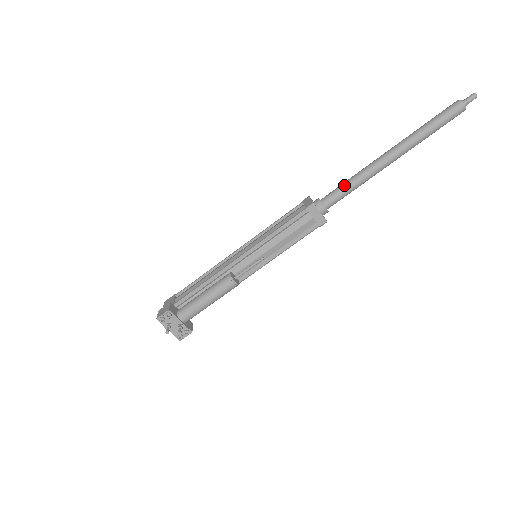
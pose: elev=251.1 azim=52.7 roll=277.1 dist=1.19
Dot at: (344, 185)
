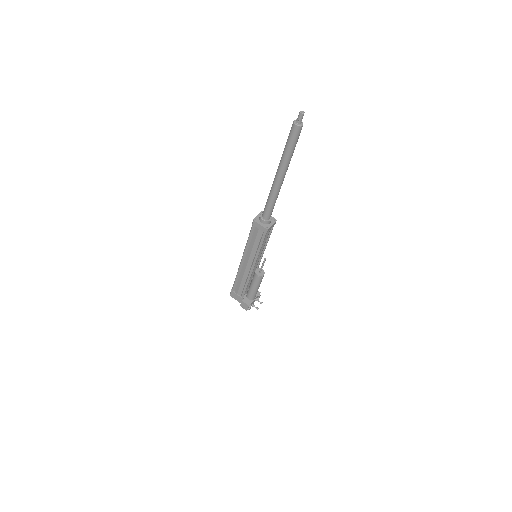
Dot at: (271, 206)
